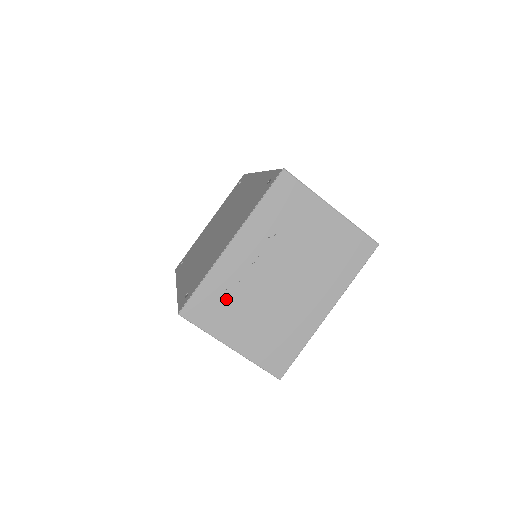
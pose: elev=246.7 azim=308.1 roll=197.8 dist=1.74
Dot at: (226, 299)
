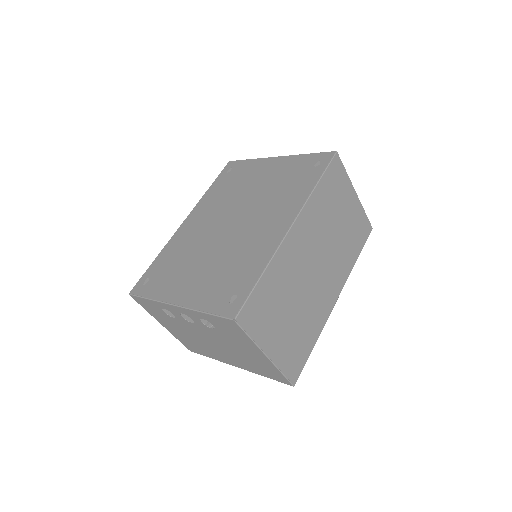
Dot at: (163, 314)
